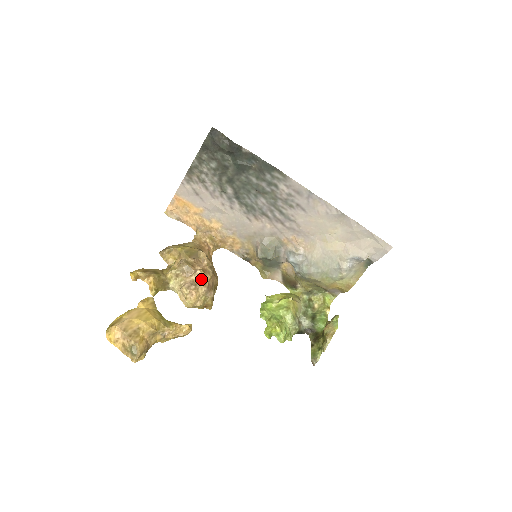
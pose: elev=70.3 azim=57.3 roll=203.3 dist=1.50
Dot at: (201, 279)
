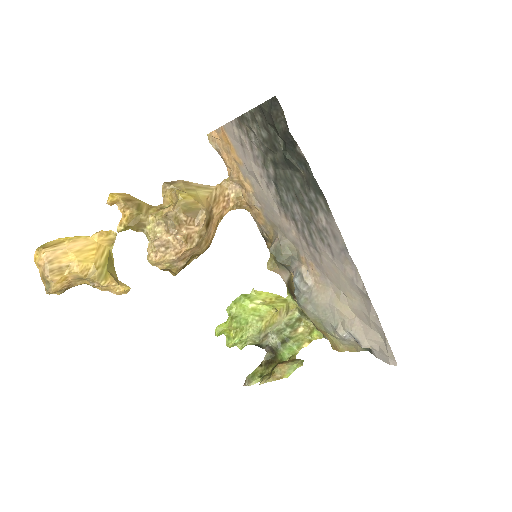
Dot at: (177, 245)
